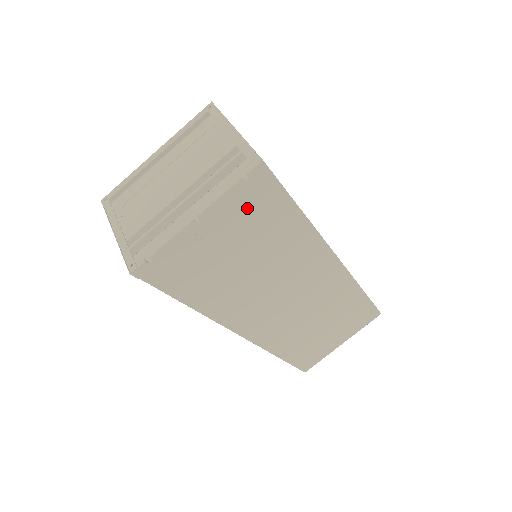
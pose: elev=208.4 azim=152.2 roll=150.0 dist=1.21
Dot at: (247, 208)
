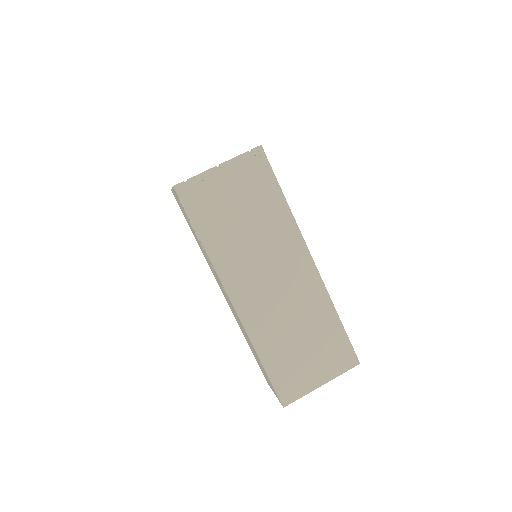
Dot at: (249, 175)
